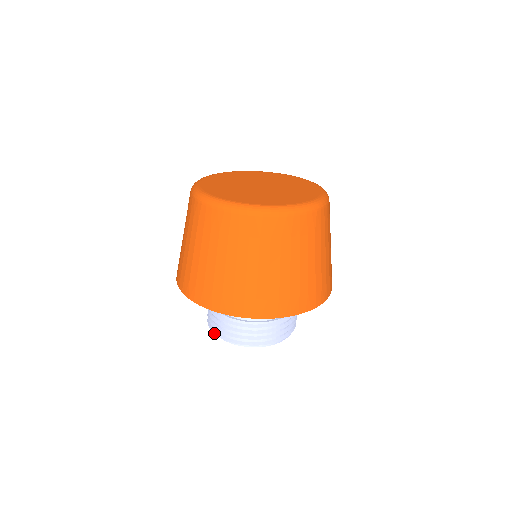
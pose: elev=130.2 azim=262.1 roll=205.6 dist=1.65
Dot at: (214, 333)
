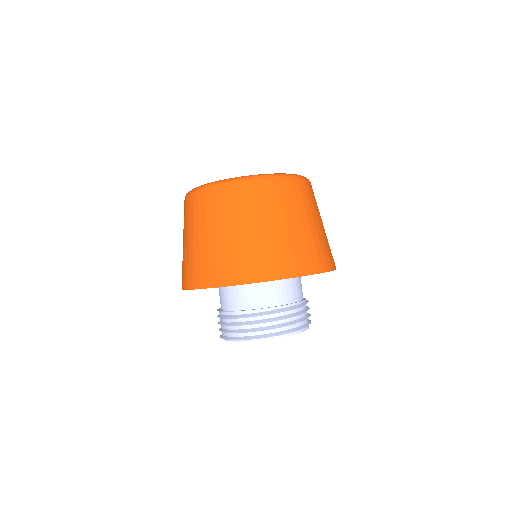
Dot at: (242, 339)
